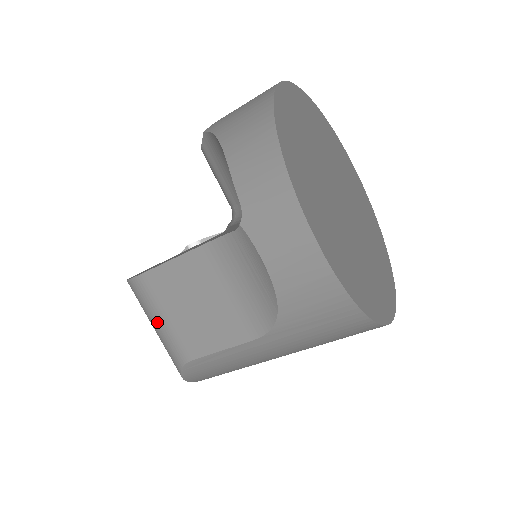
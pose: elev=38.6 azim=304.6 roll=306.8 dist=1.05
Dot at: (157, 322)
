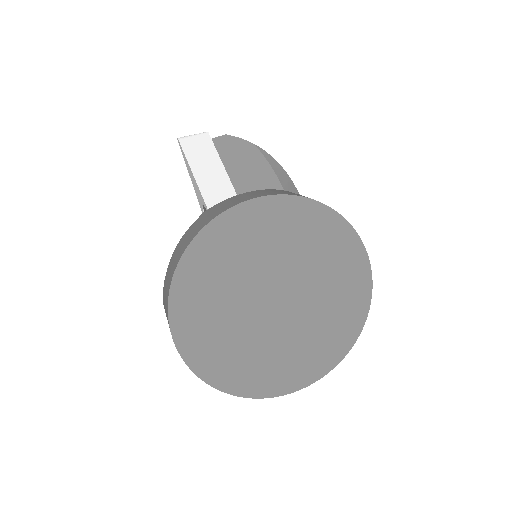
Dot at: occluded
